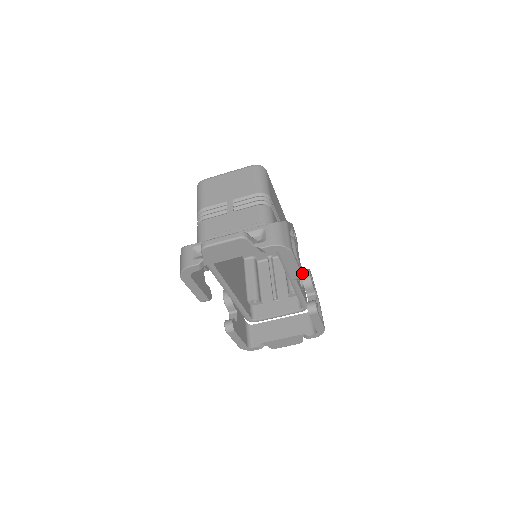
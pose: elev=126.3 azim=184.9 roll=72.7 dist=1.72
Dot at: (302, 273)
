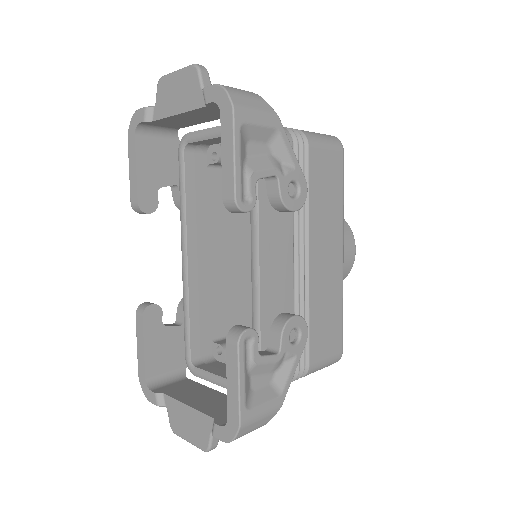
Dot at: (243, 202)
